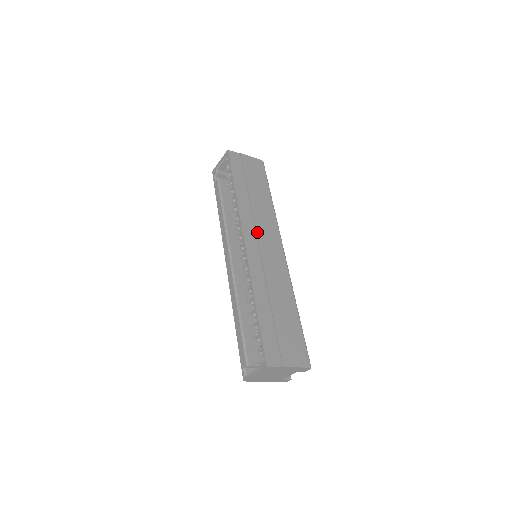
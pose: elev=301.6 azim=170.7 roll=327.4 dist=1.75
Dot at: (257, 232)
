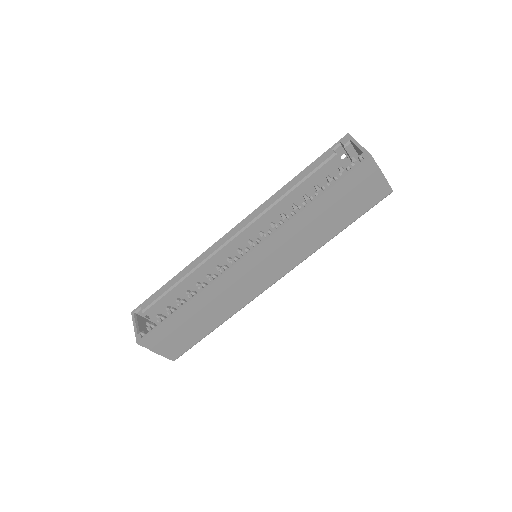
Dot at: (272, 255)
